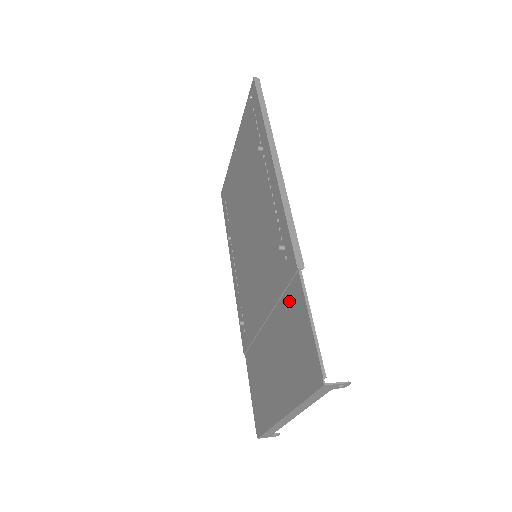
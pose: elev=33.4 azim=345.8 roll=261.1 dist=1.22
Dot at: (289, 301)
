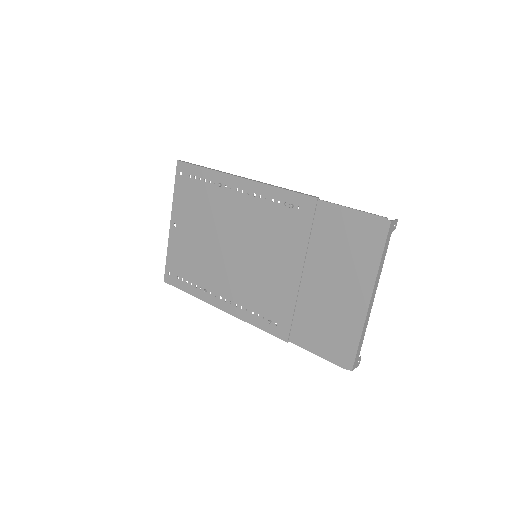
Dot at: (321, 227)
